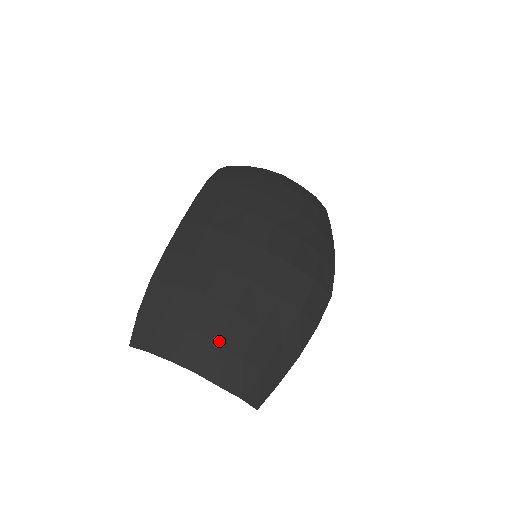
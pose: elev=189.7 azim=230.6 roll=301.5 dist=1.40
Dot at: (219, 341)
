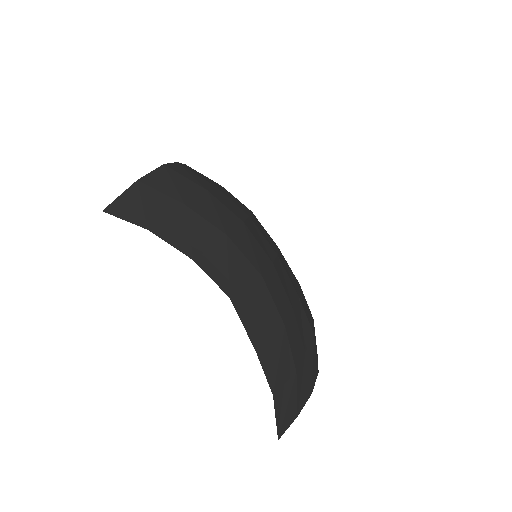
Dot at: (265, 278)
